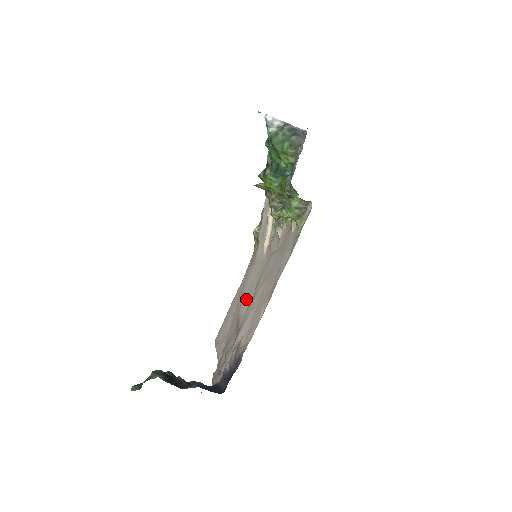
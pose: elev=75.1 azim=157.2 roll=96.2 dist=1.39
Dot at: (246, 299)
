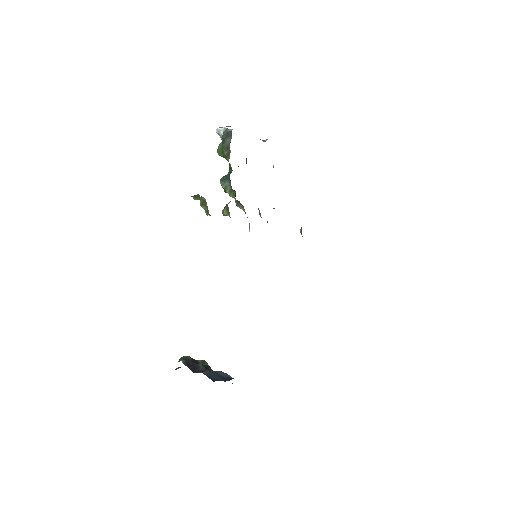
Dot at: occluded
